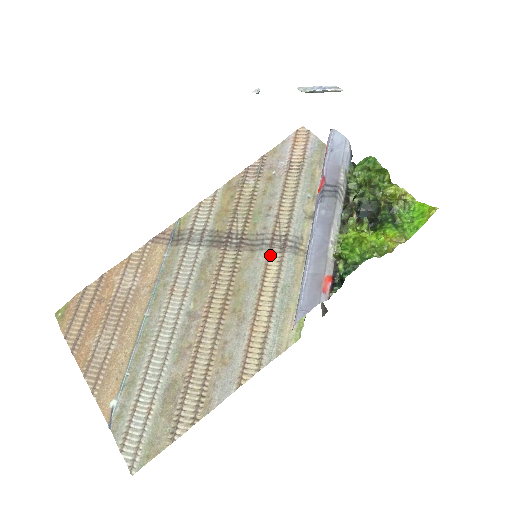
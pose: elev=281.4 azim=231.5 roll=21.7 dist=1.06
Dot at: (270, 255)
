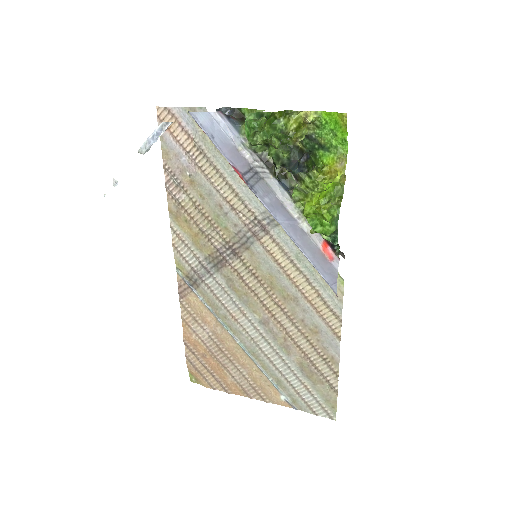
Dot at: (262, 243)
